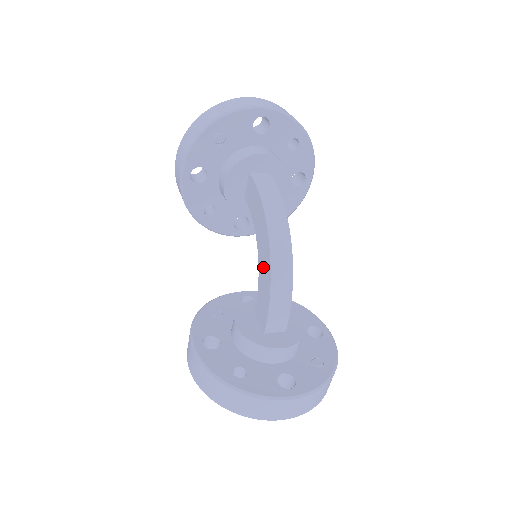
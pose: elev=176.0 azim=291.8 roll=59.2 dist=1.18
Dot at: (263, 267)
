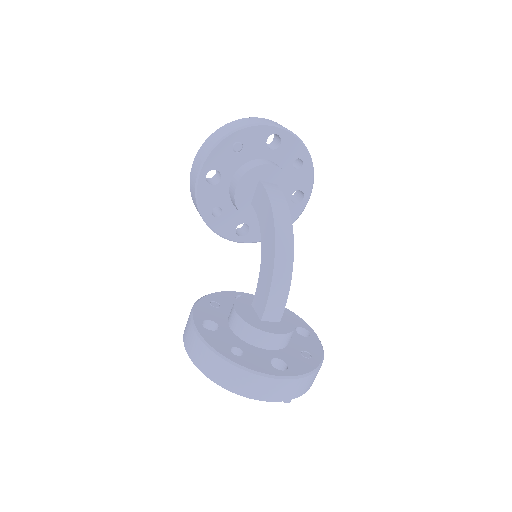
Dot at: (266, 260)
